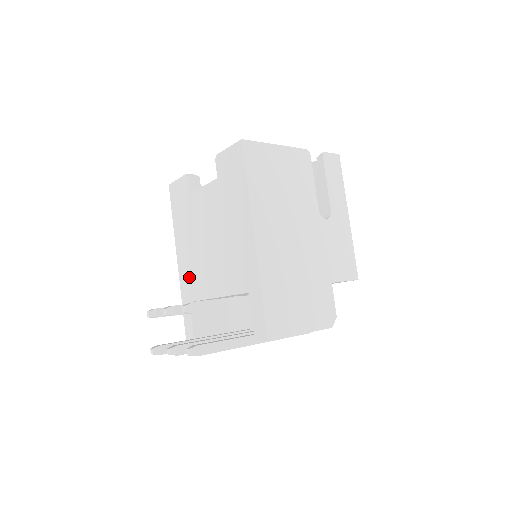
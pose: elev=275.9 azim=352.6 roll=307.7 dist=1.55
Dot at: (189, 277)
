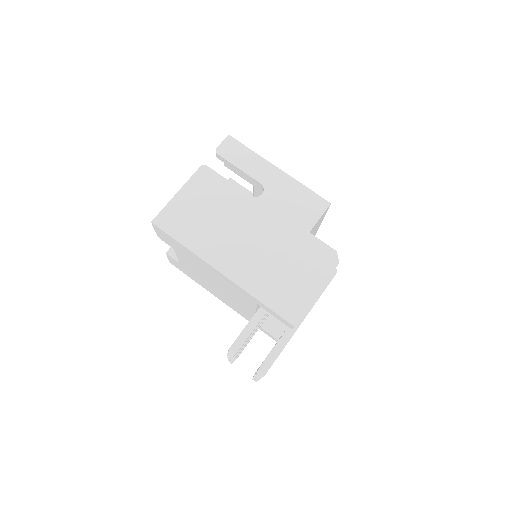
Dot at: (236, 308)
